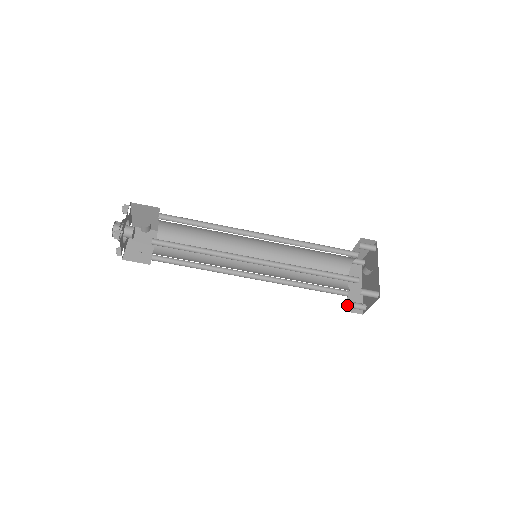
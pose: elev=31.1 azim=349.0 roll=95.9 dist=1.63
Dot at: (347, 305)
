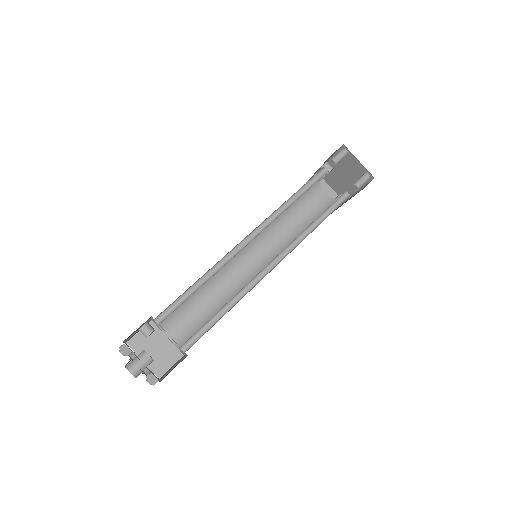
Dot at: occluded
